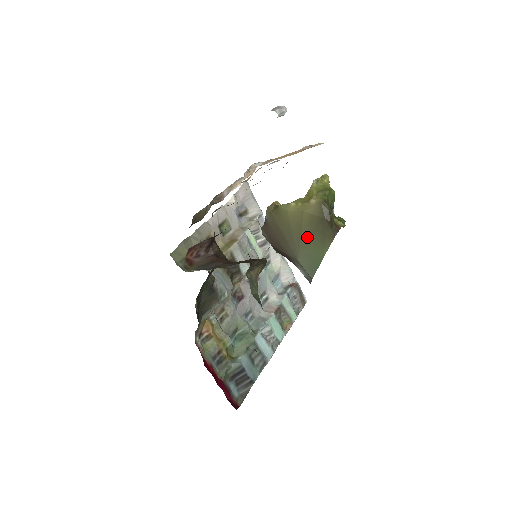
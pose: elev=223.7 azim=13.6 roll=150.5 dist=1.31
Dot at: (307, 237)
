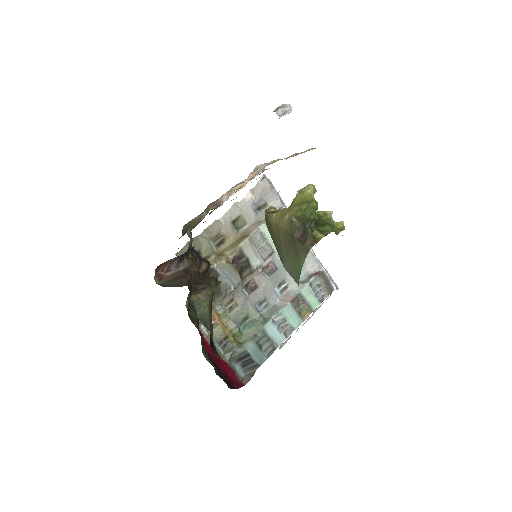
Dot at: (285, 249)
